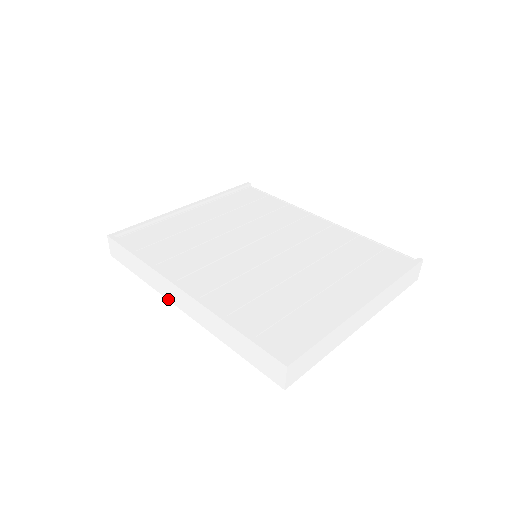
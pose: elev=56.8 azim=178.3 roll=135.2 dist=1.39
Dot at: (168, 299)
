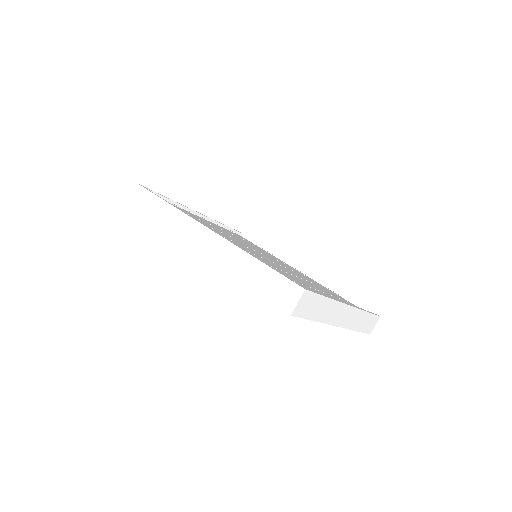
Dot at: (184, 240)
